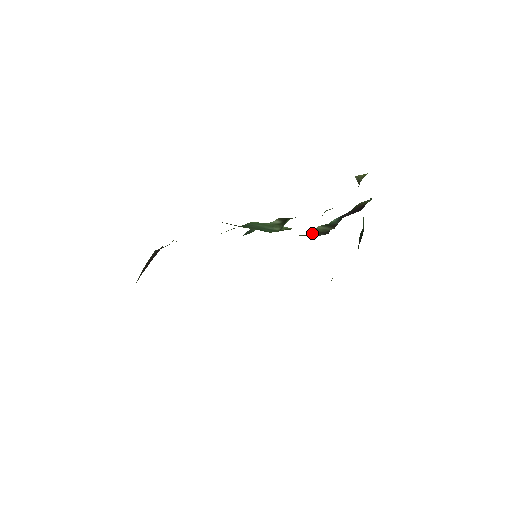
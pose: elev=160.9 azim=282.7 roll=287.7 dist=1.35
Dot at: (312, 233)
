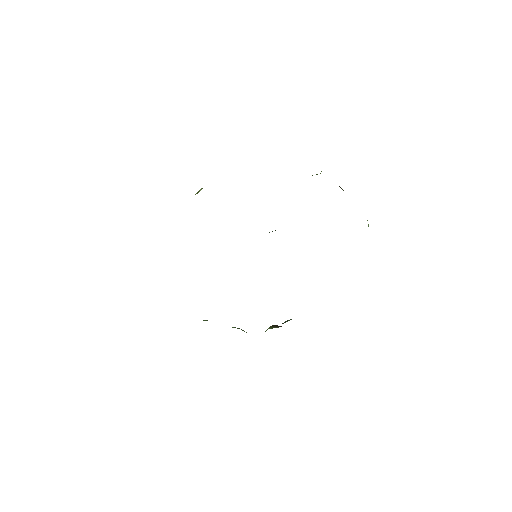
Dot at: occluded
